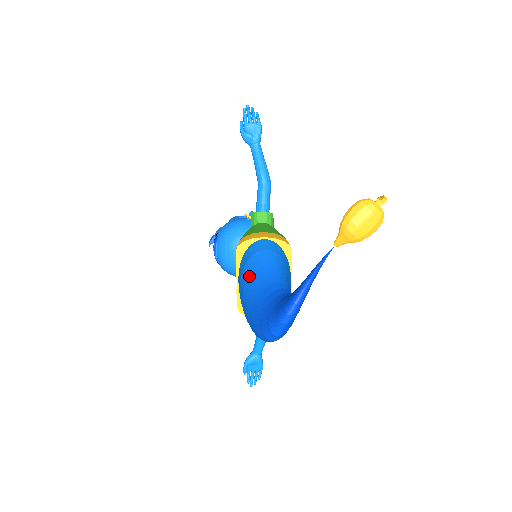
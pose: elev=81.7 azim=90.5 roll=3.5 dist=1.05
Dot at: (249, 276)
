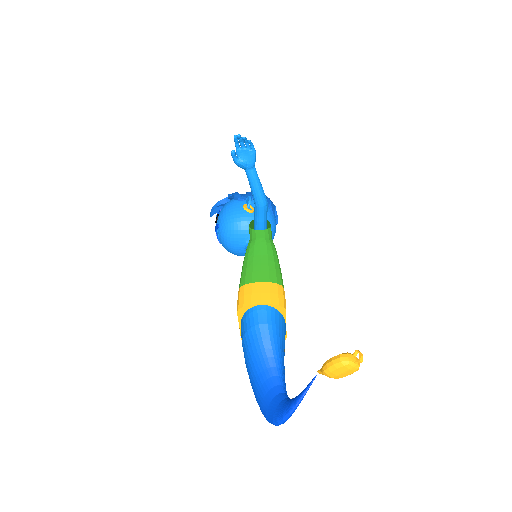
Dot at: (249, 349)
